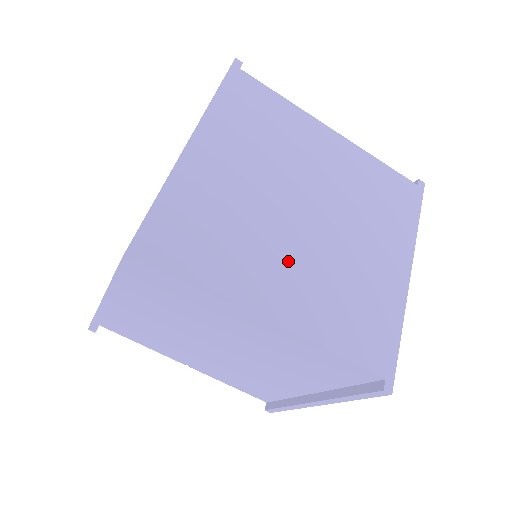
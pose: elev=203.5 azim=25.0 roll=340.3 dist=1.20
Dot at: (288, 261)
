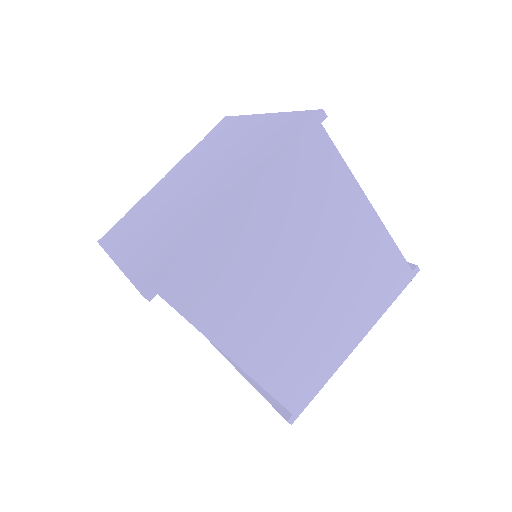
Dot at: (269, 319)
